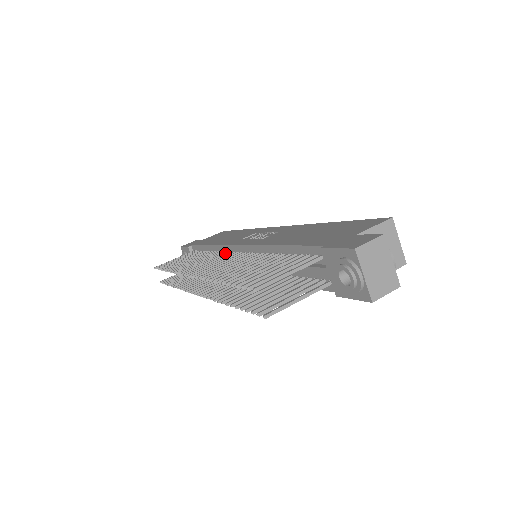
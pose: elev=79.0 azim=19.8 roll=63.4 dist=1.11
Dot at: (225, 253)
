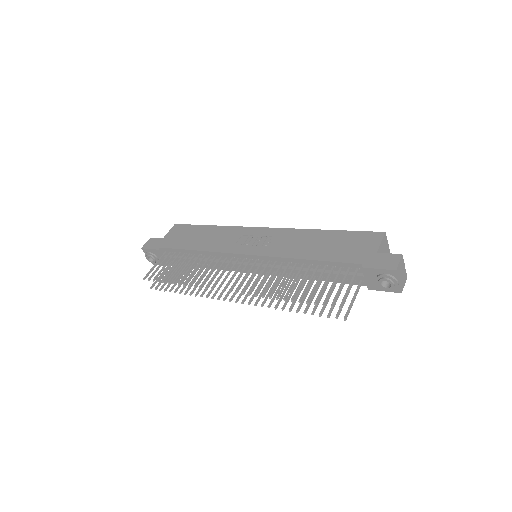
Dot at: (227, 258)
